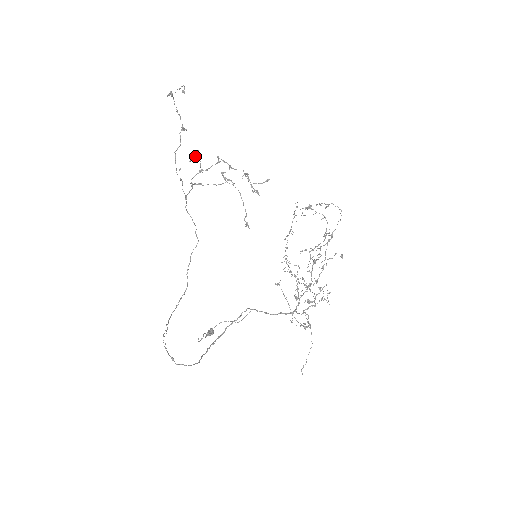
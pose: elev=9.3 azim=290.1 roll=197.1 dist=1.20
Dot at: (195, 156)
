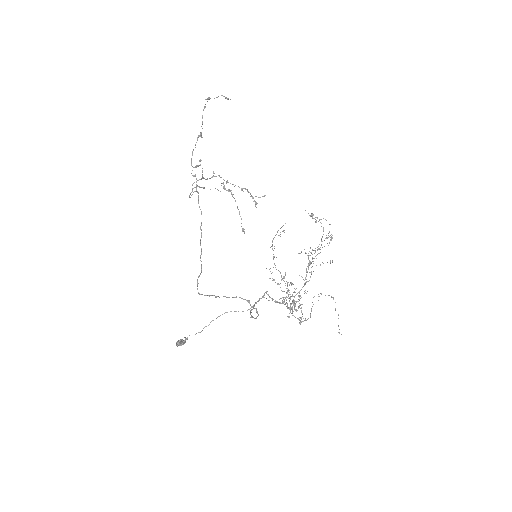
Dot at: occluded
